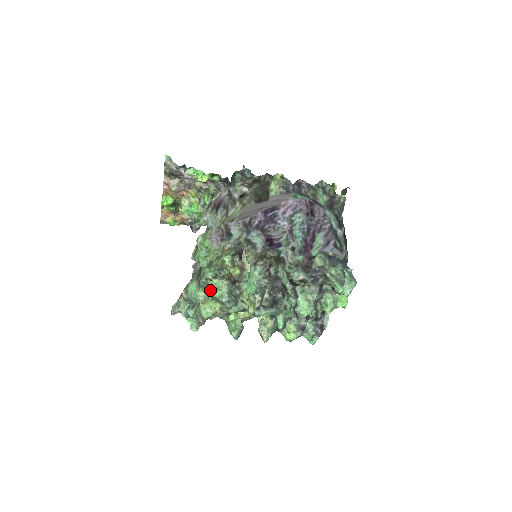
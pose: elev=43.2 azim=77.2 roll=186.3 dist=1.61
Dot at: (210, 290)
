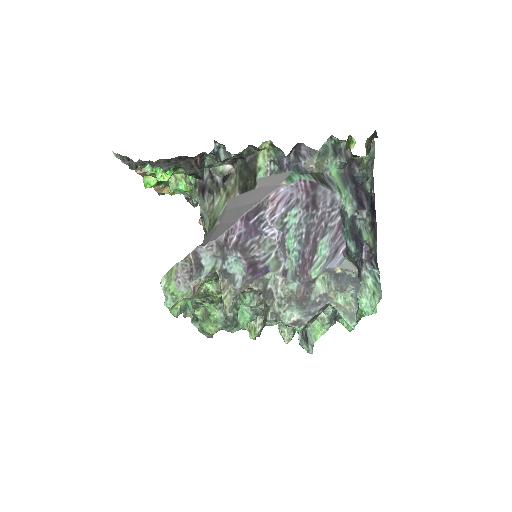
Dot at: (206, 309)
